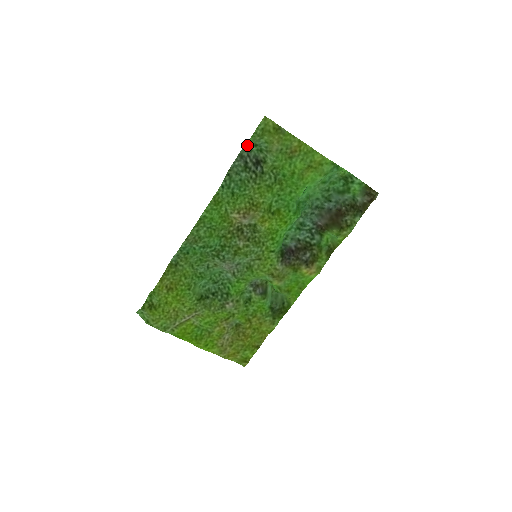
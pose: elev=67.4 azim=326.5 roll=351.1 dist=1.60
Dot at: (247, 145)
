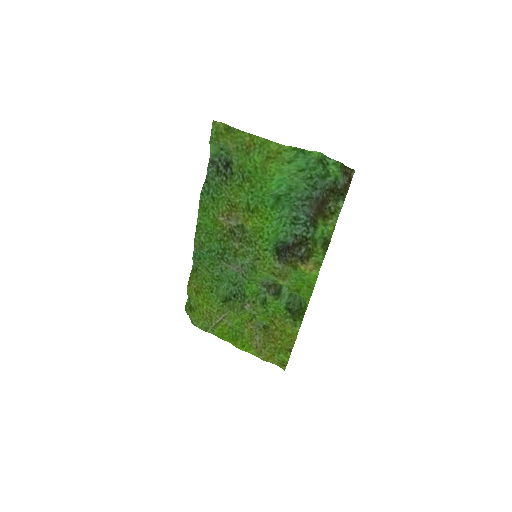
Dot at: (213, 151)
